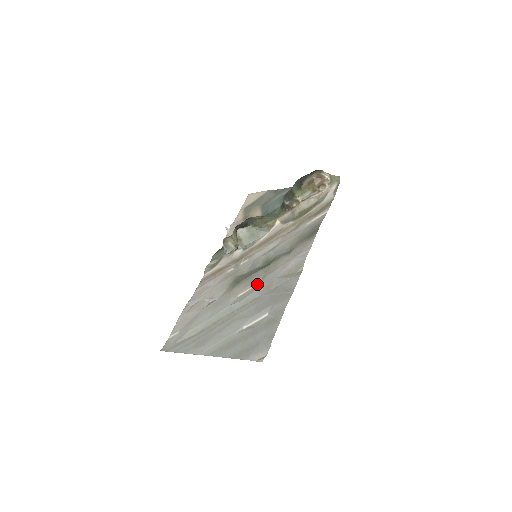
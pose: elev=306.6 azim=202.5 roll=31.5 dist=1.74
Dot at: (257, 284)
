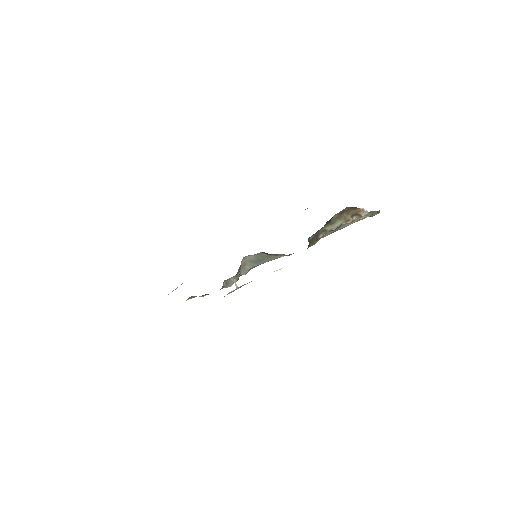
Dot at: occluded
